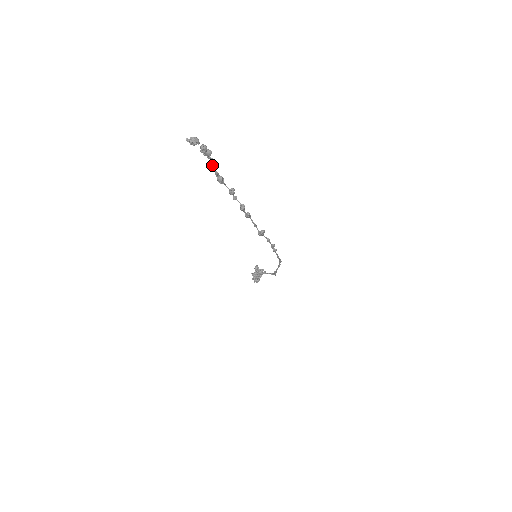
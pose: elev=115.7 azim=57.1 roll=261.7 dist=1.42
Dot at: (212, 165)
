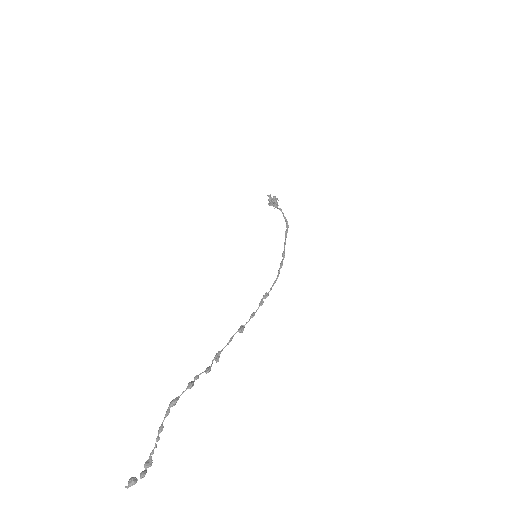
Dot at: (159, 432)
